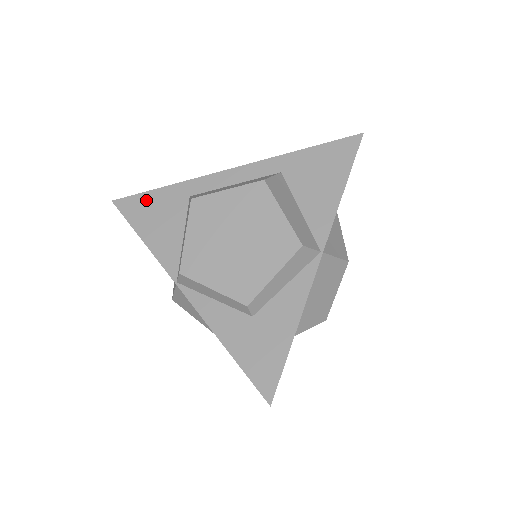
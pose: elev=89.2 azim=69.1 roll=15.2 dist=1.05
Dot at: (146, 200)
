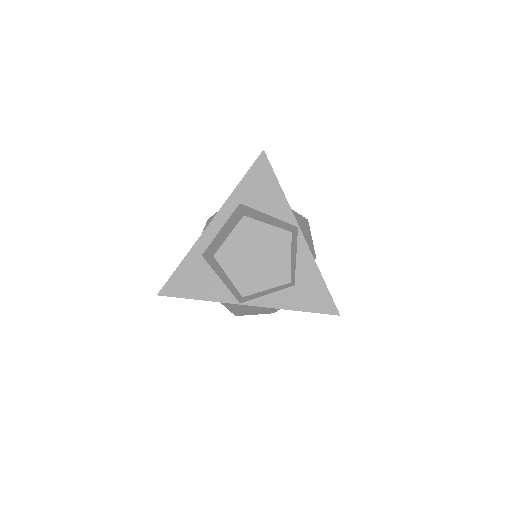
Dot at: (178, 278)
